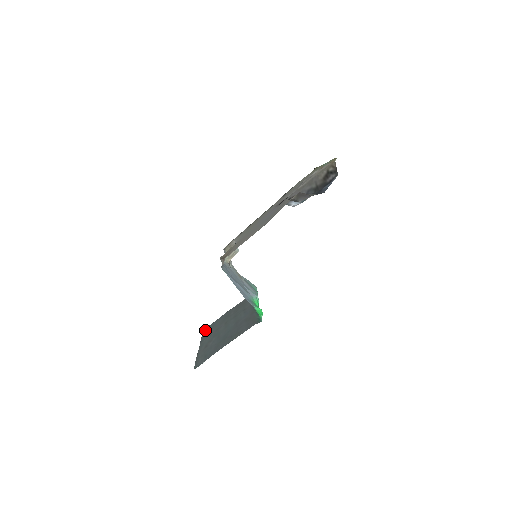
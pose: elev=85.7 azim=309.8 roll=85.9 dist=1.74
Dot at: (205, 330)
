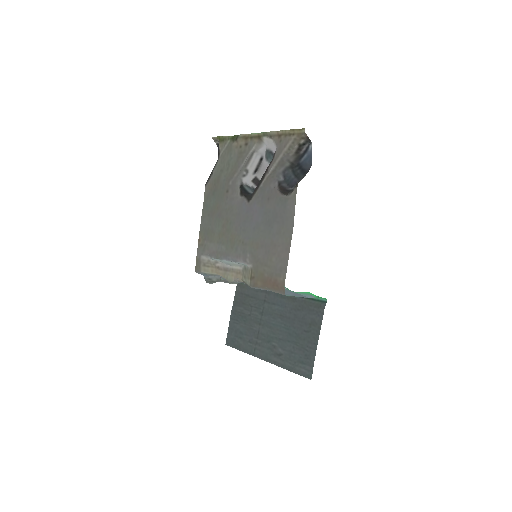
Dot at: (232, 344)
